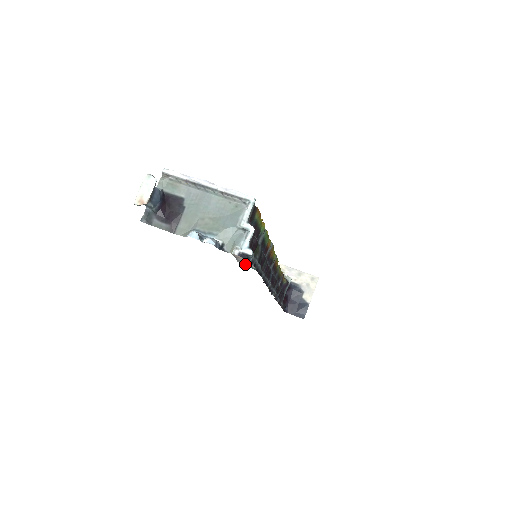
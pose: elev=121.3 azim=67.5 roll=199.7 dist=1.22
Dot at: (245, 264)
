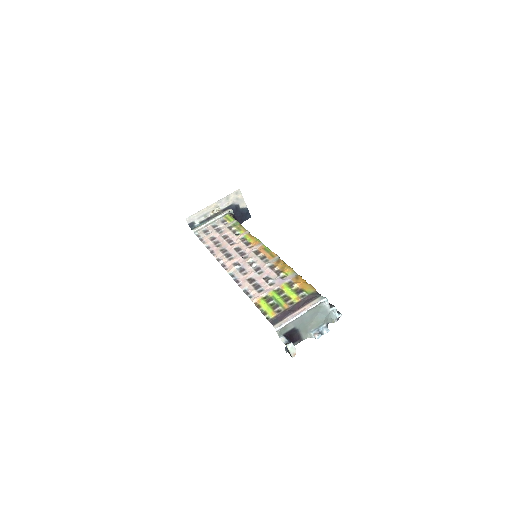
Dot at: (195, 227)
